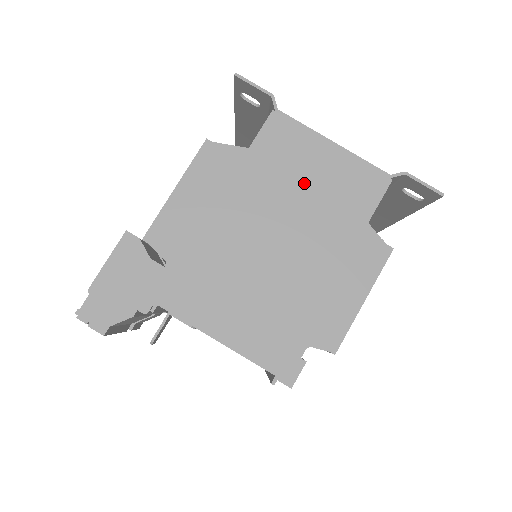
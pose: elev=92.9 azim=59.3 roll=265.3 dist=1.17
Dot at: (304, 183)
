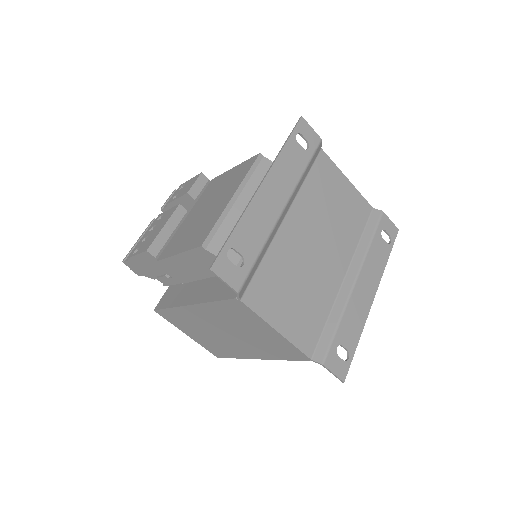
Dot at: (249, 330)
